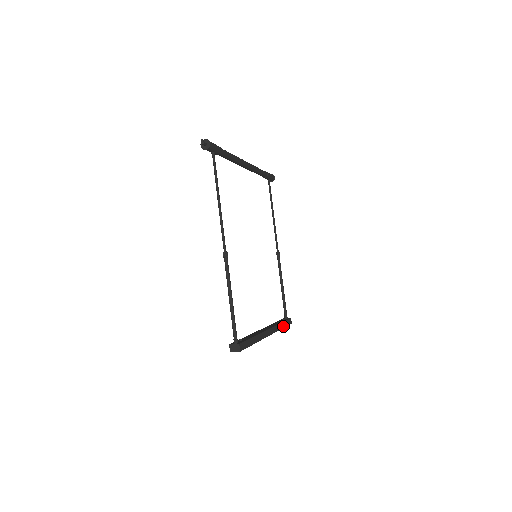
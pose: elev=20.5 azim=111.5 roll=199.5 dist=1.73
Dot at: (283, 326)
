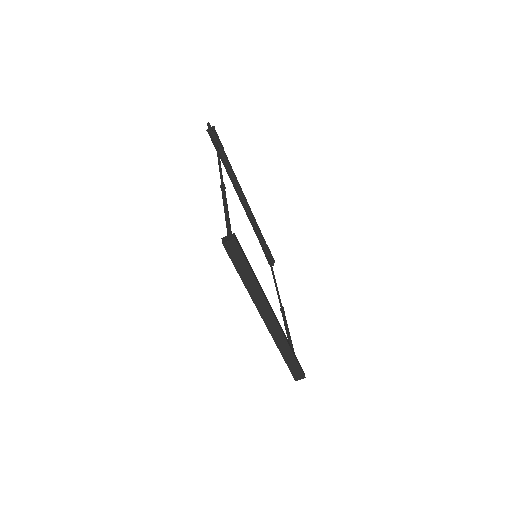
Dot at: (293, 353)
